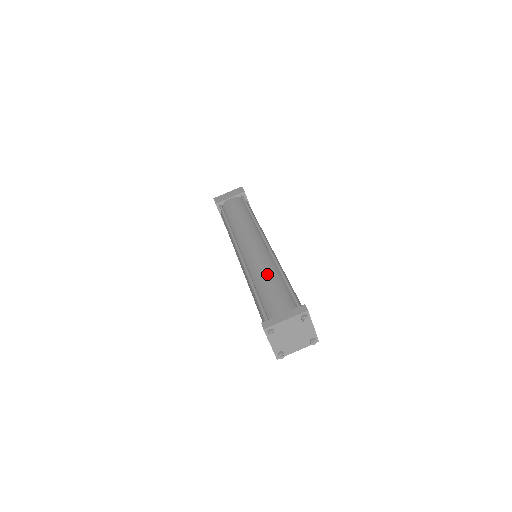
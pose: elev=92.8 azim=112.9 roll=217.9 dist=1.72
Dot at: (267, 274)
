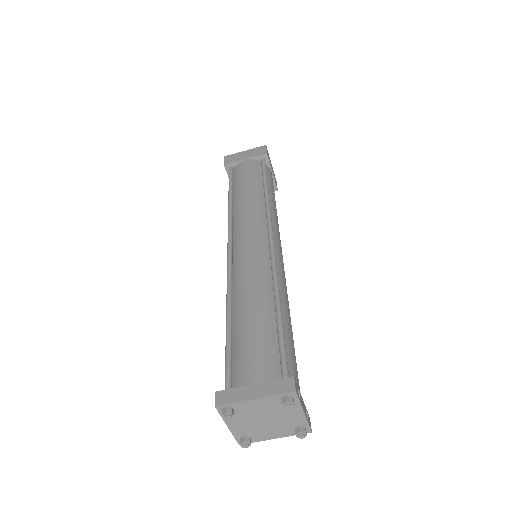
Dot at: (254, 298)
